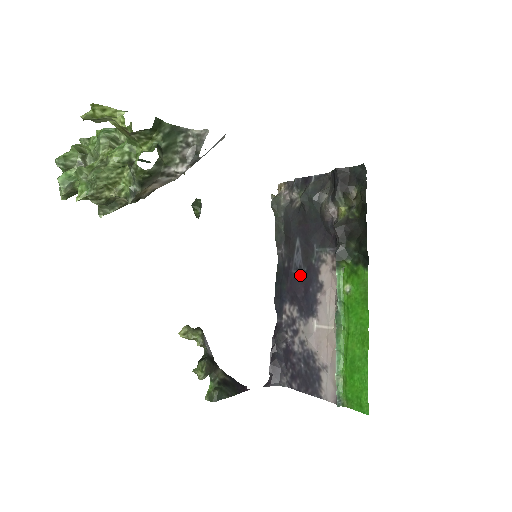
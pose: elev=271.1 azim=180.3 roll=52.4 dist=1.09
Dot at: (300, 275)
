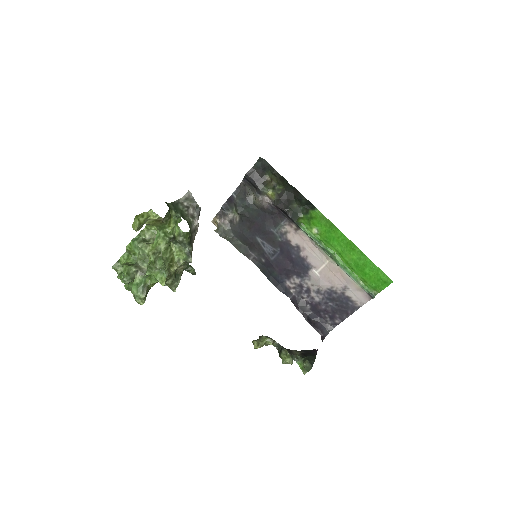
Dot at: (279, 256)
